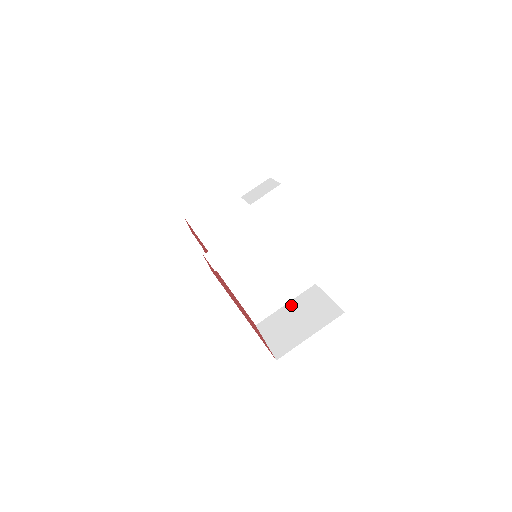
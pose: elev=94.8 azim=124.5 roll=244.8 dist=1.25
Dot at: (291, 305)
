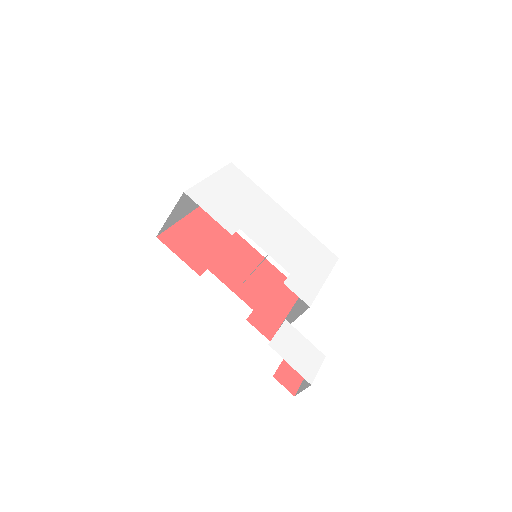
Dot at: occluded
